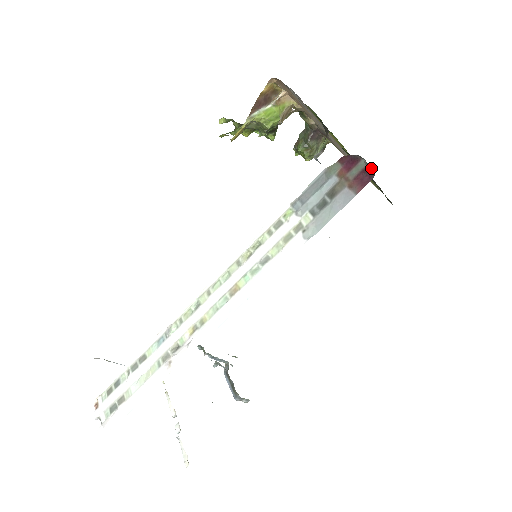
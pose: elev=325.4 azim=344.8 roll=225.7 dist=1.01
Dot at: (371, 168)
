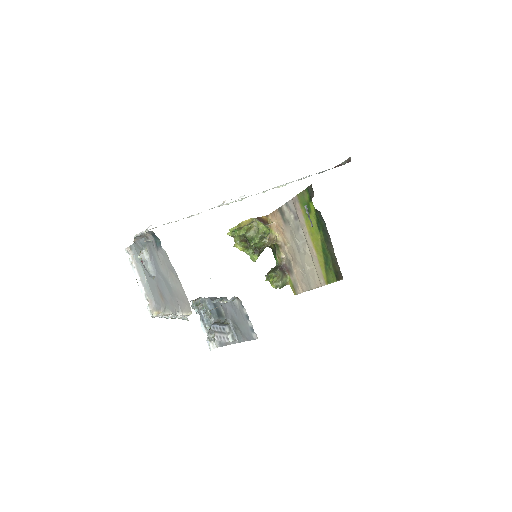
Dot at: (349, 160)
